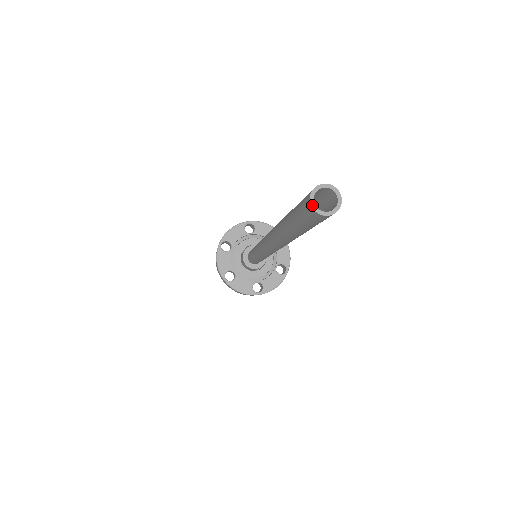
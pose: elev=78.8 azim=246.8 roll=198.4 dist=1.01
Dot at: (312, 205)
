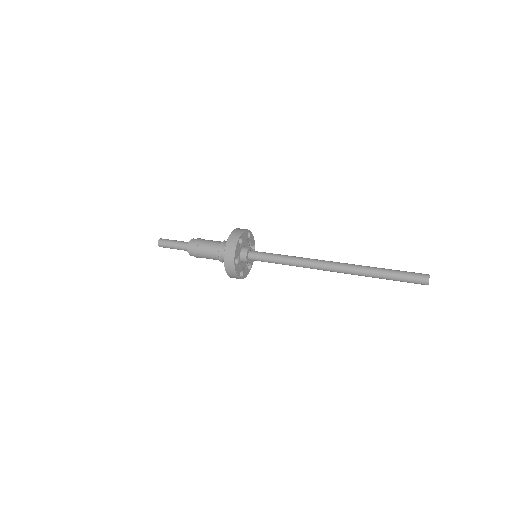
Dot at: occluded
